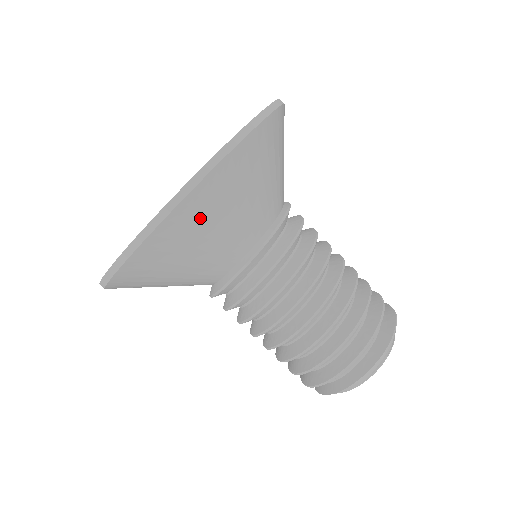
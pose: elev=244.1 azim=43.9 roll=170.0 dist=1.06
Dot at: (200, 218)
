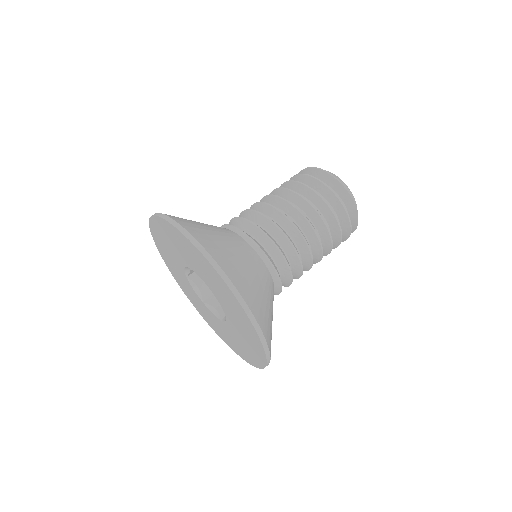
Dot at: (265, 317)
